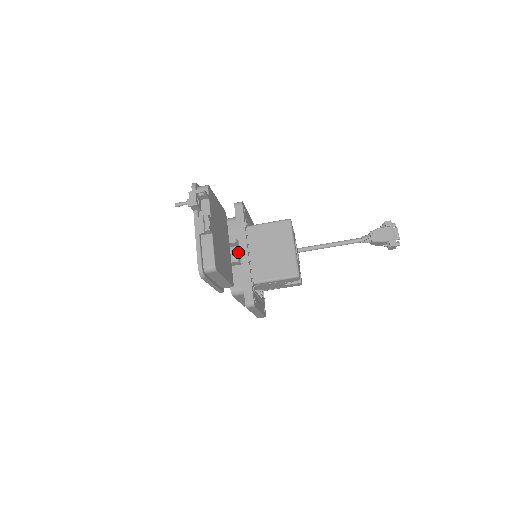
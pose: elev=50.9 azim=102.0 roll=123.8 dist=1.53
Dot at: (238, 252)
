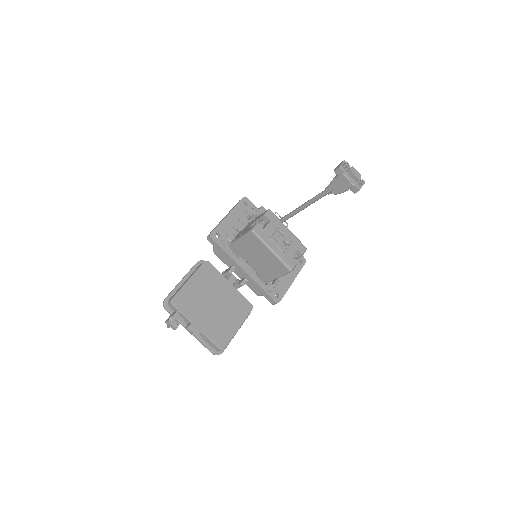
Dot at: (240, 271)
